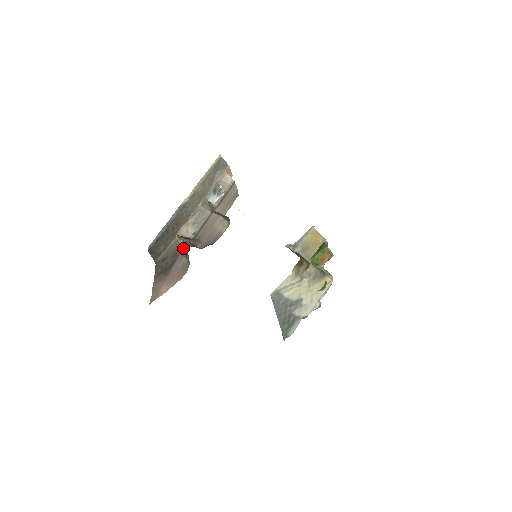
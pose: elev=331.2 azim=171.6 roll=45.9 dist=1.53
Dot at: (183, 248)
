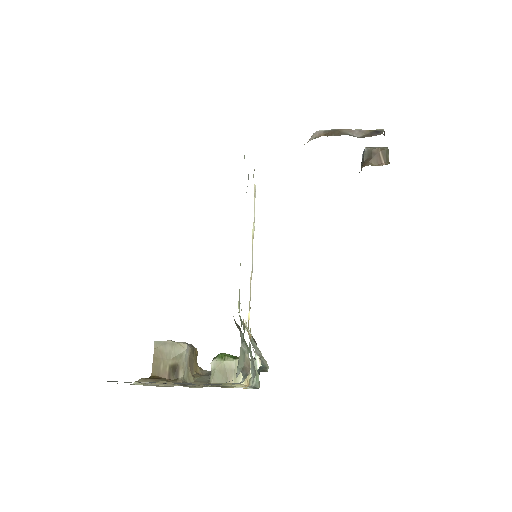
Dot at: (360, 131)
